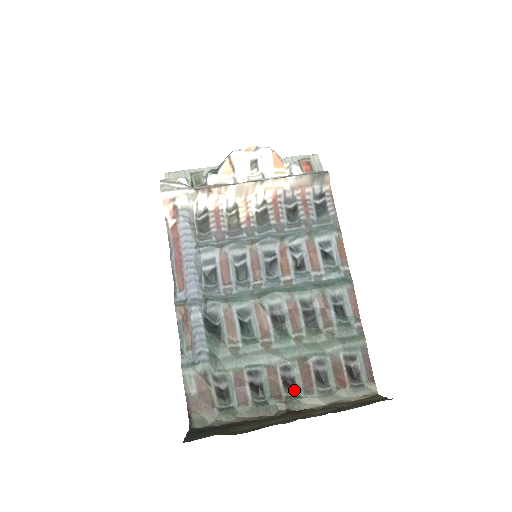
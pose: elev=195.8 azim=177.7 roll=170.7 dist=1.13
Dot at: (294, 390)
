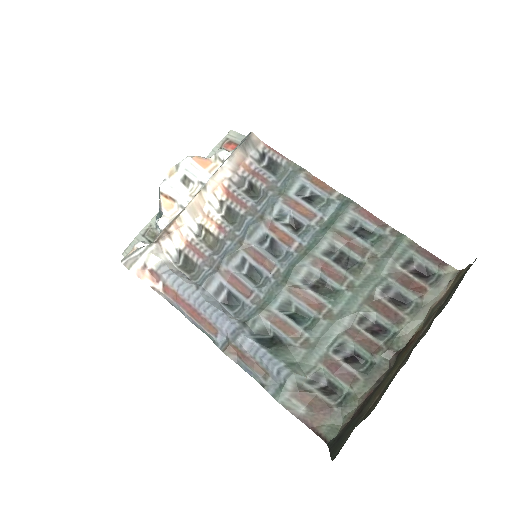
Dot at: (386, 332)
